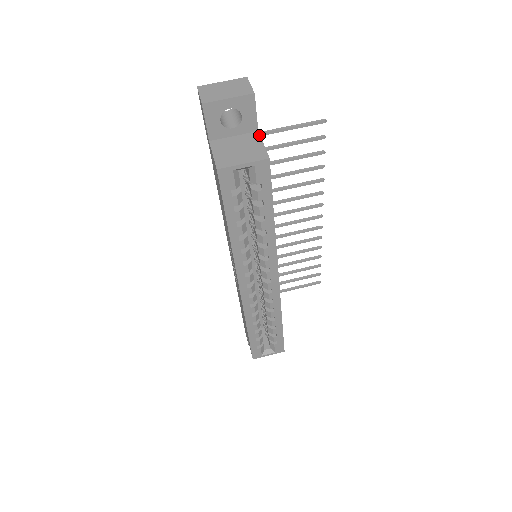
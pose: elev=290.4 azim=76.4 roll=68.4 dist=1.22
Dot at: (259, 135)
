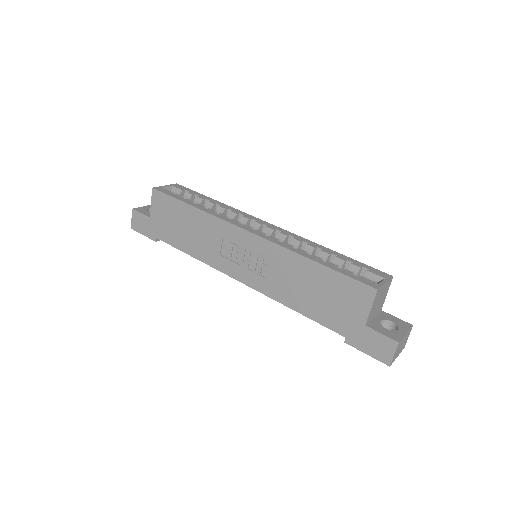
Dot at: occluded
